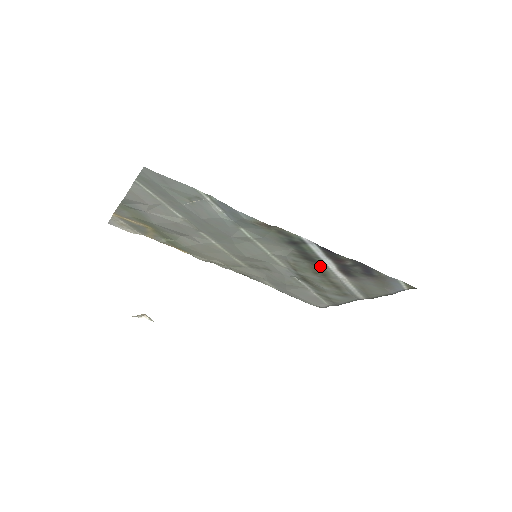
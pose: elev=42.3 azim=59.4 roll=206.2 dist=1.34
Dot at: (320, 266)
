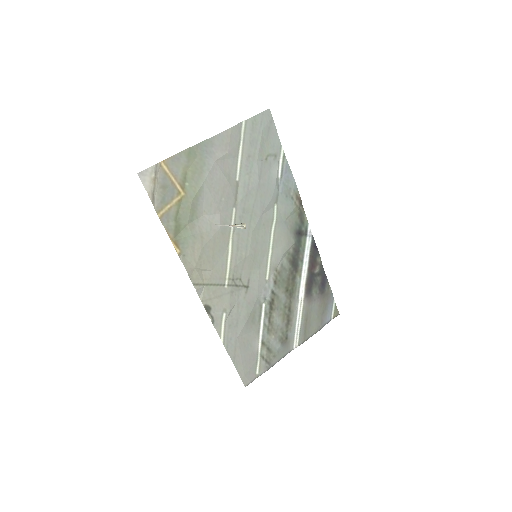
Dot at: (295, 277)
